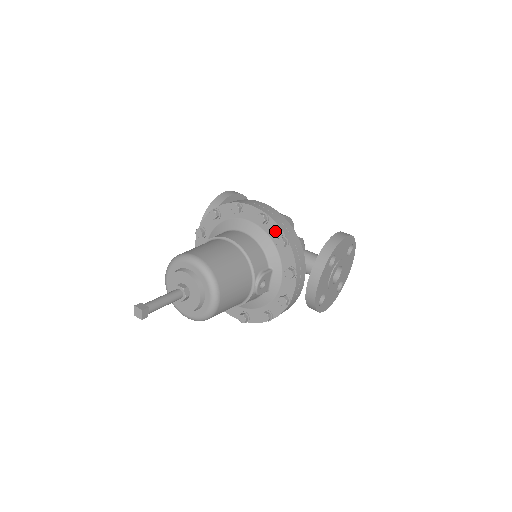
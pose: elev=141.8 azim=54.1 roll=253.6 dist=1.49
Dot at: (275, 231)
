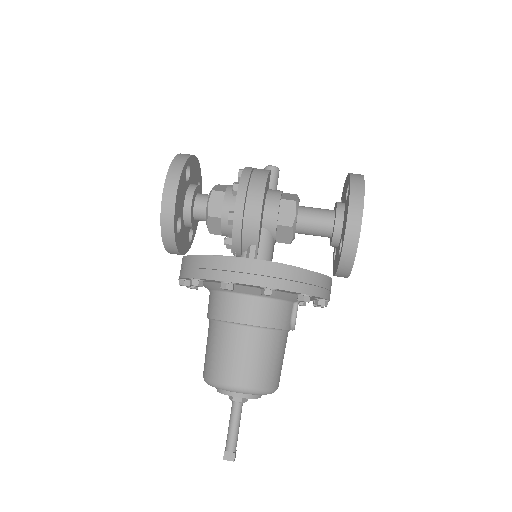
Dot at: (290, 292)
